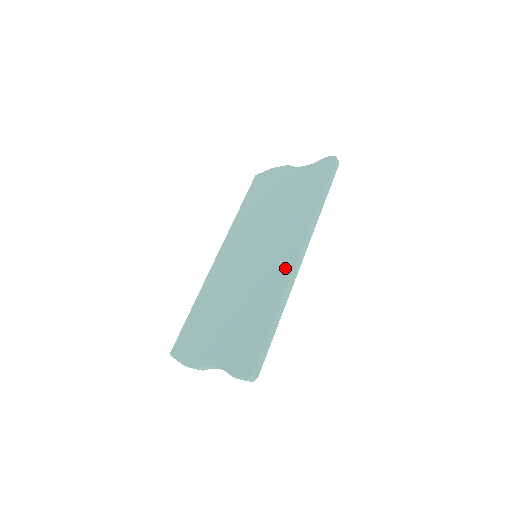
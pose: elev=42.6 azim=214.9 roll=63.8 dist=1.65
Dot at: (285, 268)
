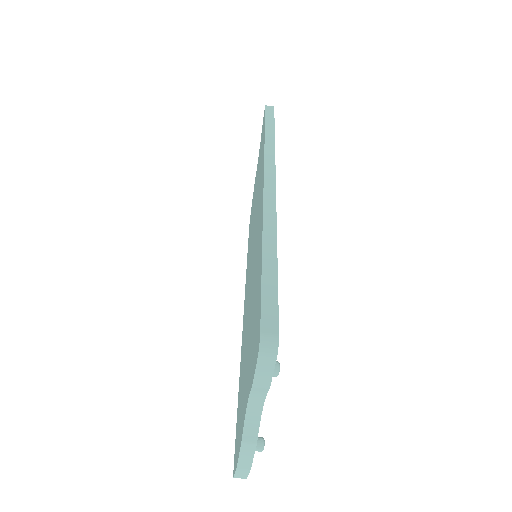
Dot at: (260, 209)
